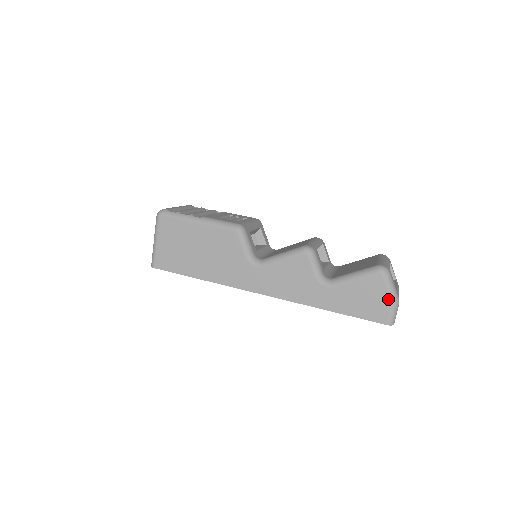
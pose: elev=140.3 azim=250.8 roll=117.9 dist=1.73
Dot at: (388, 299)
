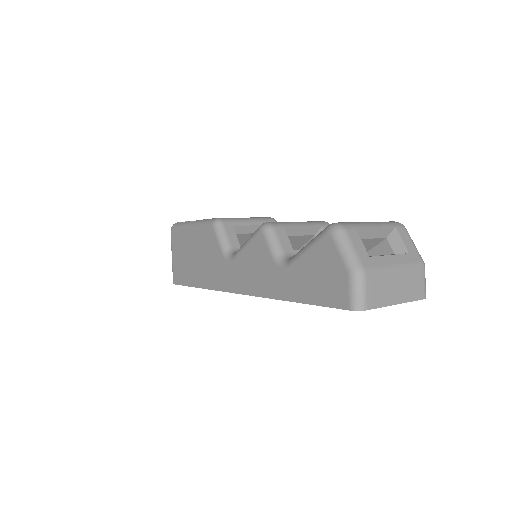
Dot at: (343, 269)
